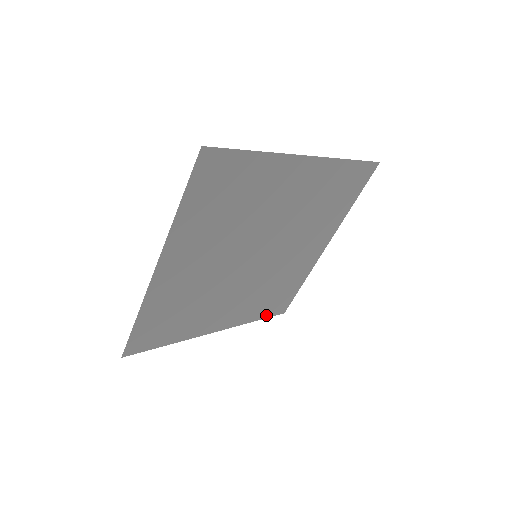
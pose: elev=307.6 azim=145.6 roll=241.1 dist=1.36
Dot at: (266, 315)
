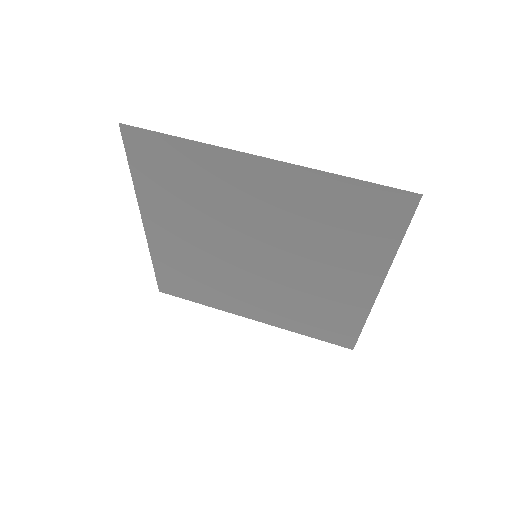
Dot at: (321, 337)
